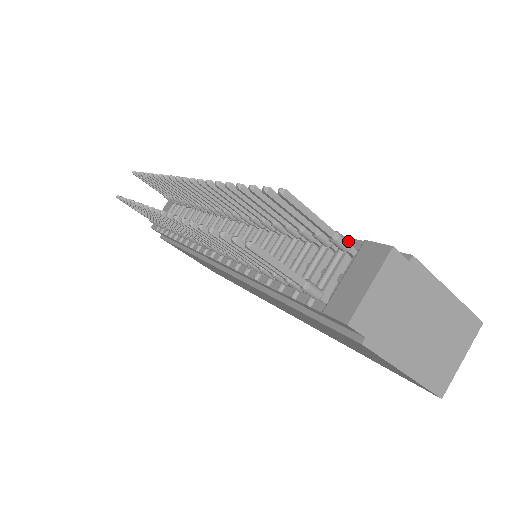
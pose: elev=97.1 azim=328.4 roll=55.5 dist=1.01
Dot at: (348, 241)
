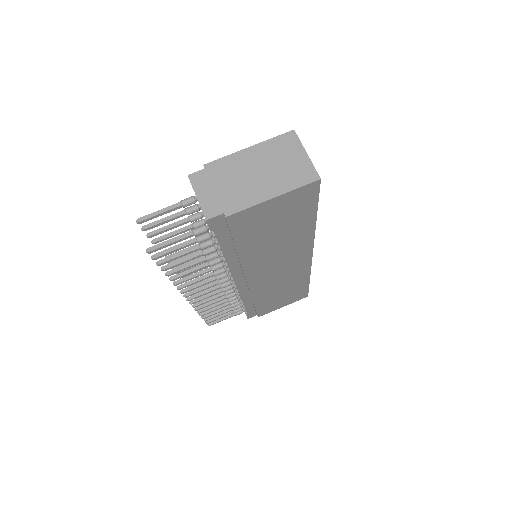
Dot at: (190, 197)
